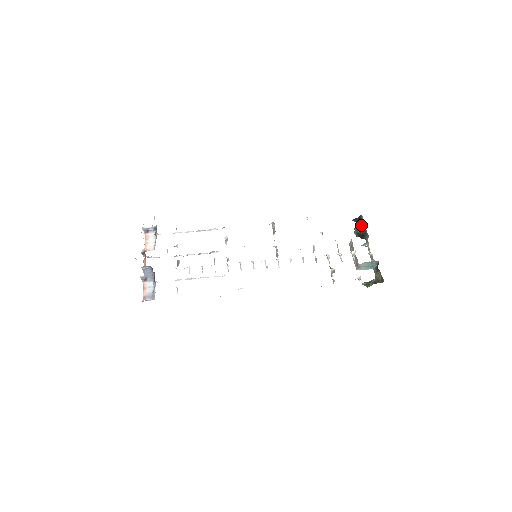
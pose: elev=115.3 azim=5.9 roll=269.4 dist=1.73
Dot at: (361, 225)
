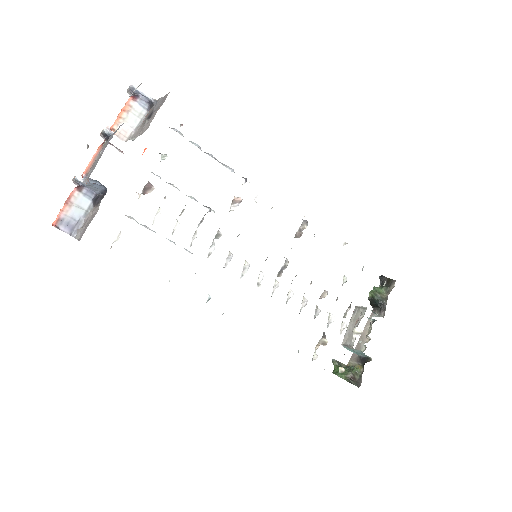
Dot at: (384, 291)
